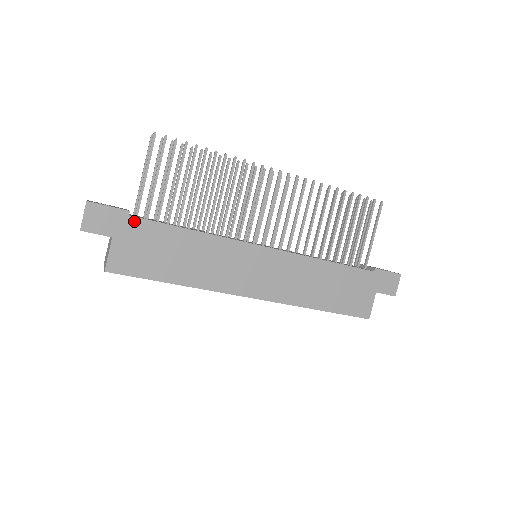
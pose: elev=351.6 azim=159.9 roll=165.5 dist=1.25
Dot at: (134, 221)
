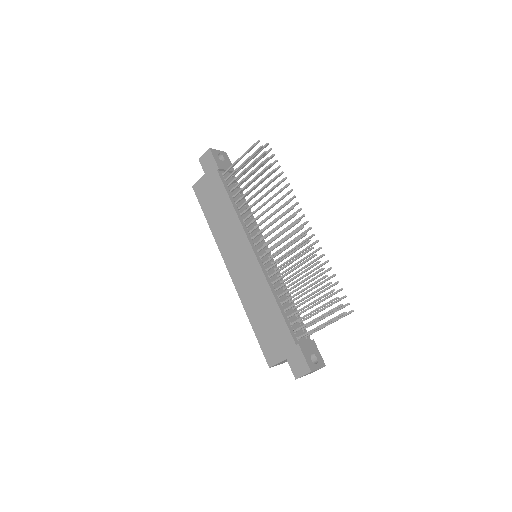
Dot at: (217, 175)
